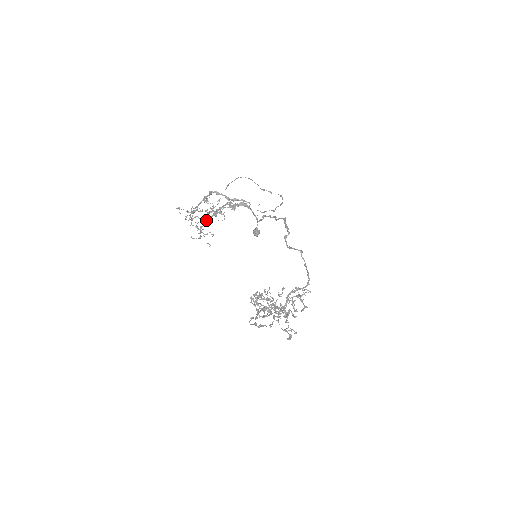
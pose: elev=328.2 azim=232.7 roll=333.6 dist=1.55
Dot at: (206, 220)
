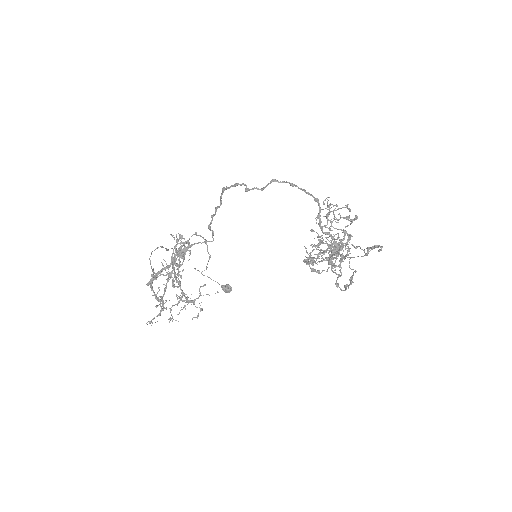
Dot at: occluded
